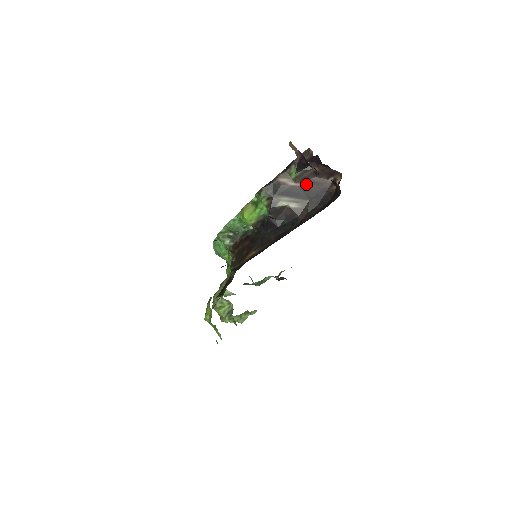
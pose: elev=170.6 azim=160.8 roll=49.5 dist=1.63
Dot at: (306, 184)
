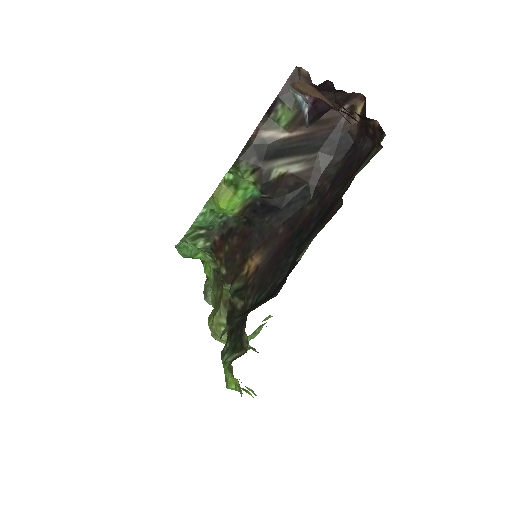
Dot at: (307, 129)
